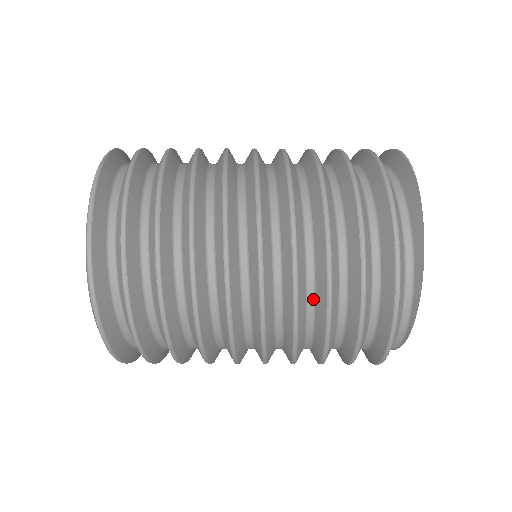
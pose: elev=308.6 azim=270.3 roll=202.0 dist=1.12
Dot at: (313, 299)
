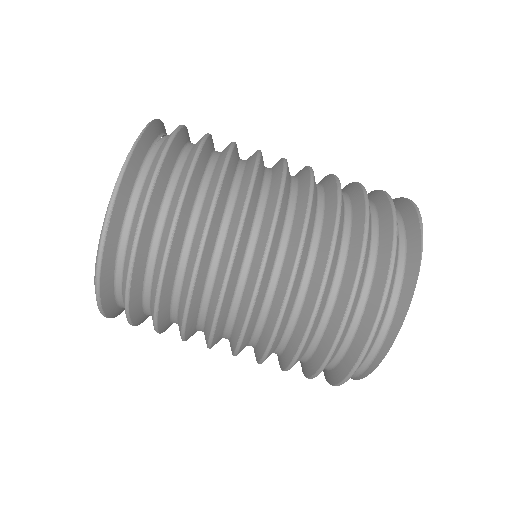
Dot at: (289, 336)
